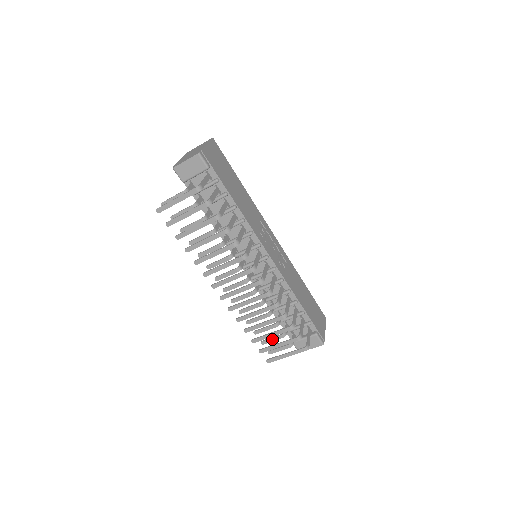
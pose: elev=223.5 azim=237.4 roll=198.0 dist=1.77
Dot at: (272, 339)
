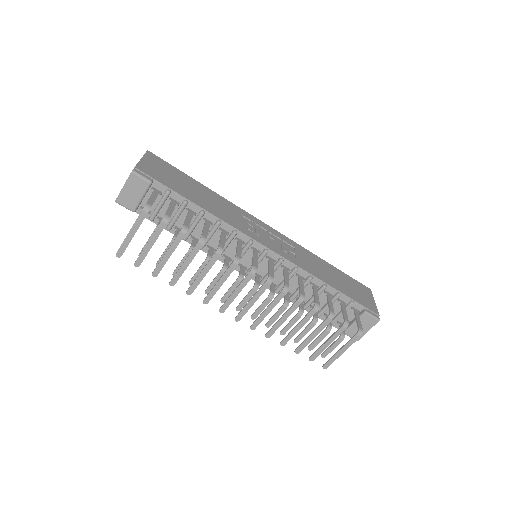
Dot at: (318, 340)
